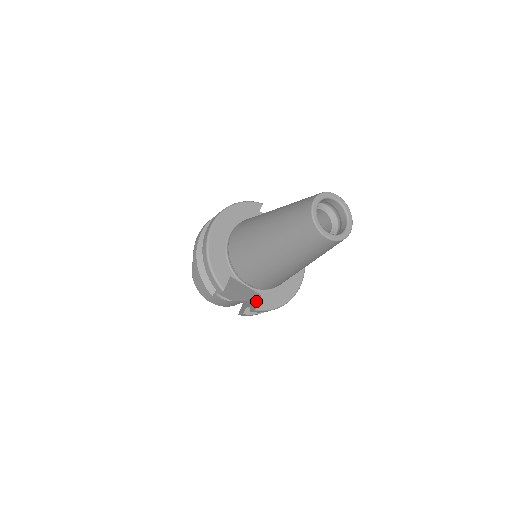
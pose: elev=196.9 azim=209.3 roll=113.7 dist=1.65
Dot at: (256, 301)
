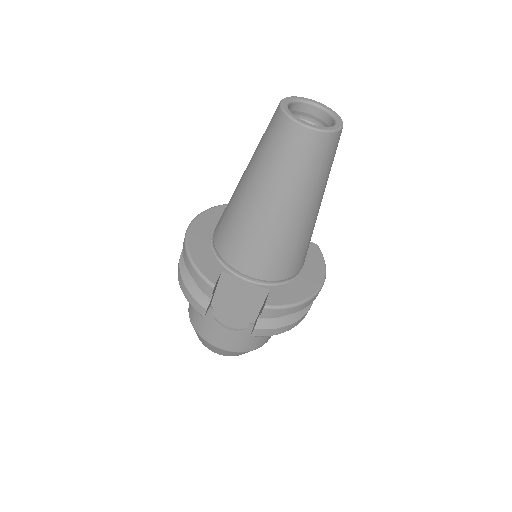
Dot at: (265, 300)
